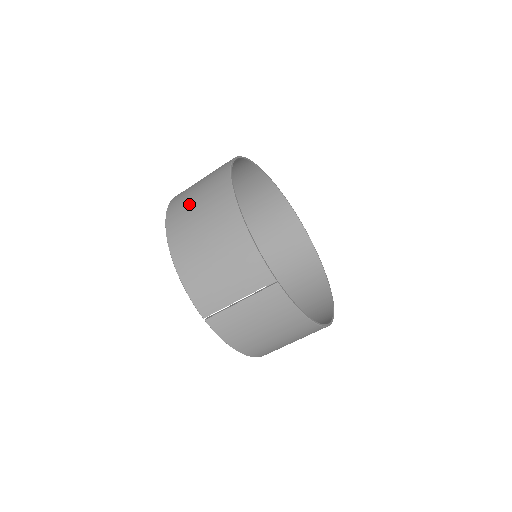
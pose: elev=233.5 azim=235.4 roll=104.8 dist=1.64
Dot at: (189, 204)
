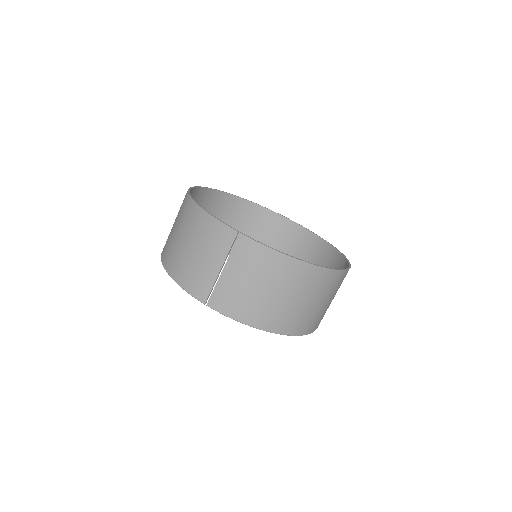
Dot at: occluded
